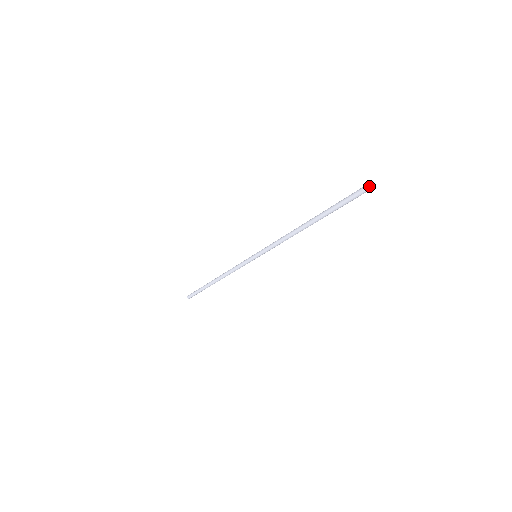
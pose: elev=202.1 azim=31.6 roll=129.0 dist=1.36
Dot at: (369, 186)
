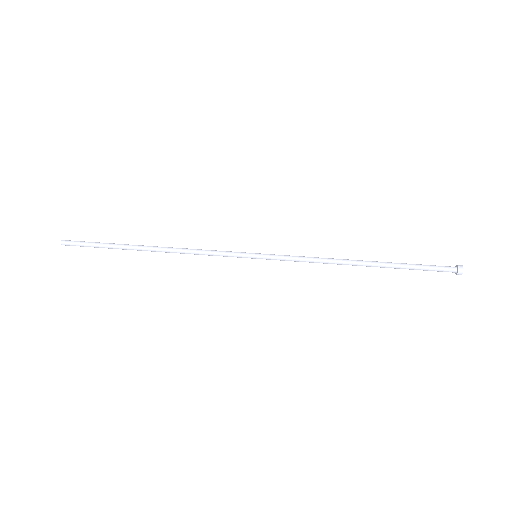
Dot at: occluded
